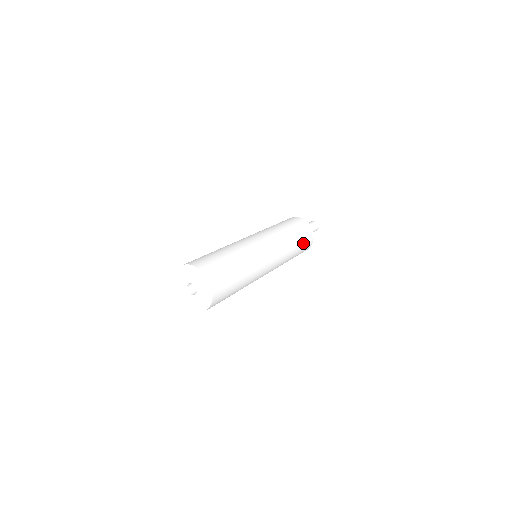
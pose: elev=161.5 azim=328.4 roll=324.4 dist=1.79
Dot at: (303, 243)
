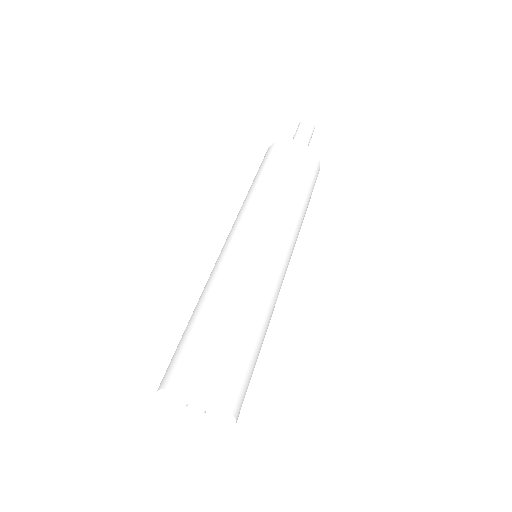
Dot at: (311, 189)
